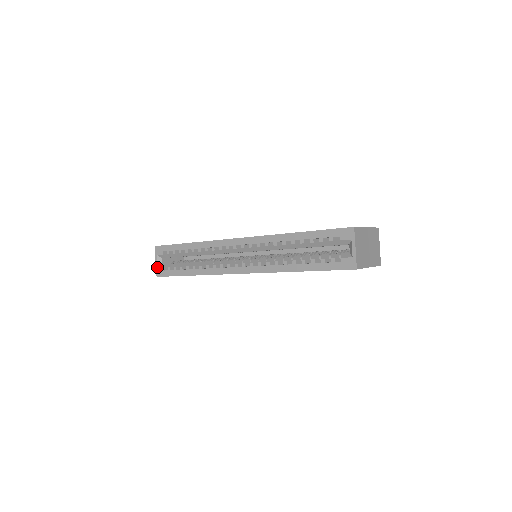
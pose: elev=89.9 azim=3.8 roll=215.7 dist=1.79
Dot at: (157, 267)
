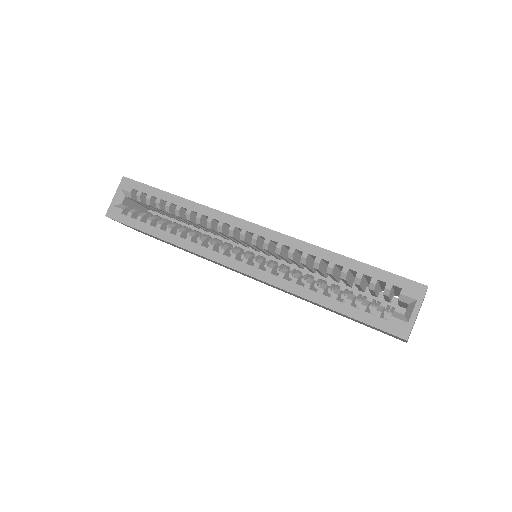
Dot at: (113, 204)
